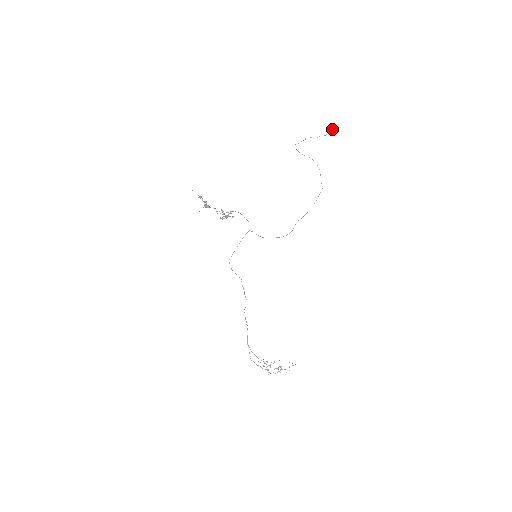
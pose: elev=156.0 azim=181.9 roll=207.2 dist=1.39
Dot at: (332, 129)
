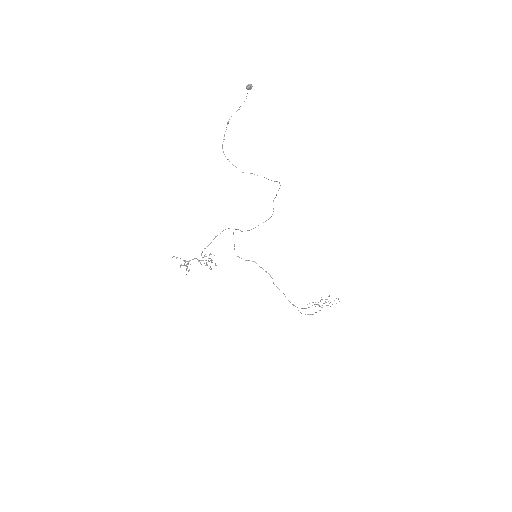
Dot at: (249, 86)
